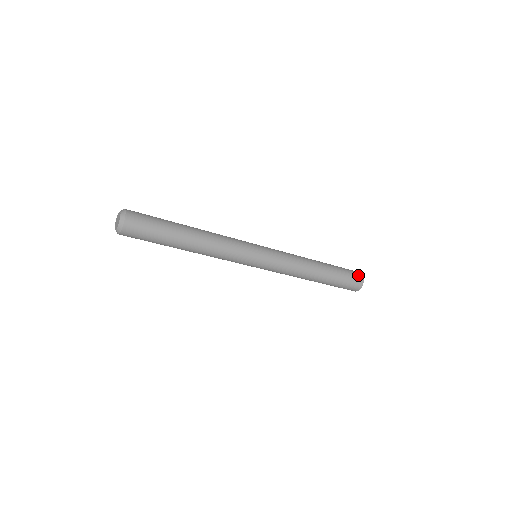
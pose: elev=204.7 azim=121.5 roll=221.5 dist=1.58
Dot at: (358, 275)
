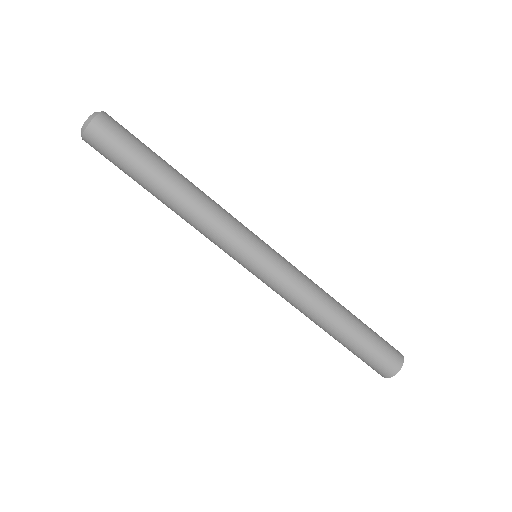
Dot at: (394, 348)
